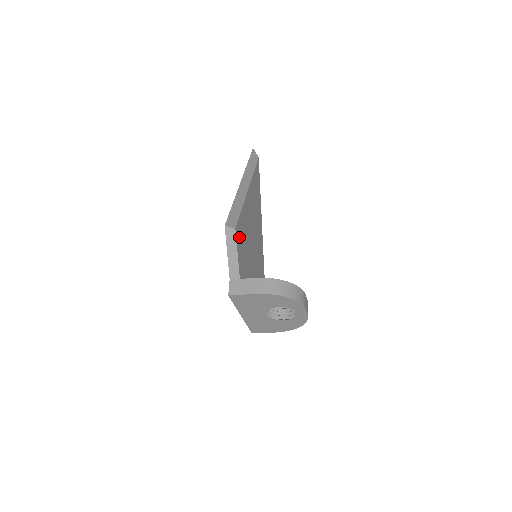
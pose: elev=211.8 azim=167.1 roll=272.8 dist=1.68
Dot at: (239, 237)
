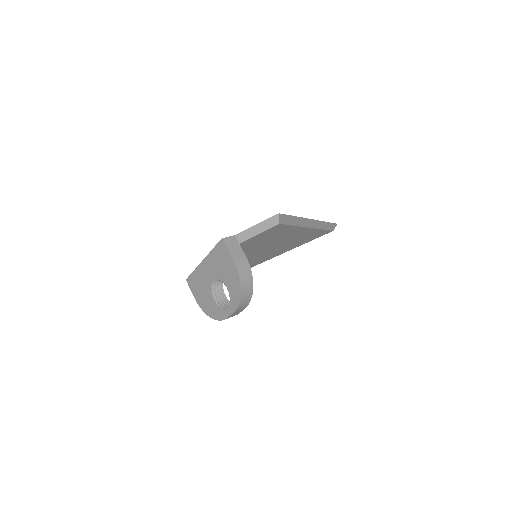
Dot at: (272, 231)
